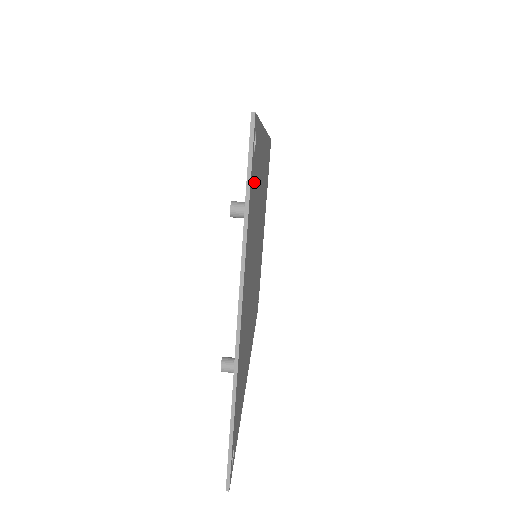
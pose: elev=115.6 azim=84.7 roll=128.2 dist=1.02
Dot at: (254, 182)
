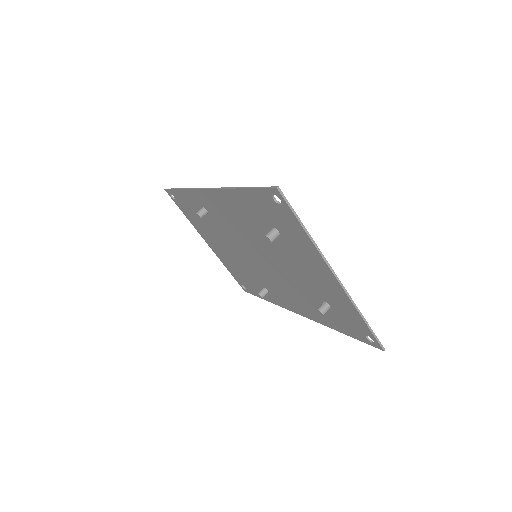
Dot at: (279, 217)
